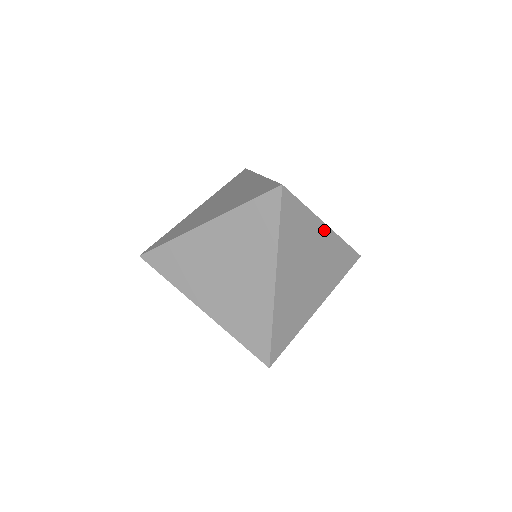
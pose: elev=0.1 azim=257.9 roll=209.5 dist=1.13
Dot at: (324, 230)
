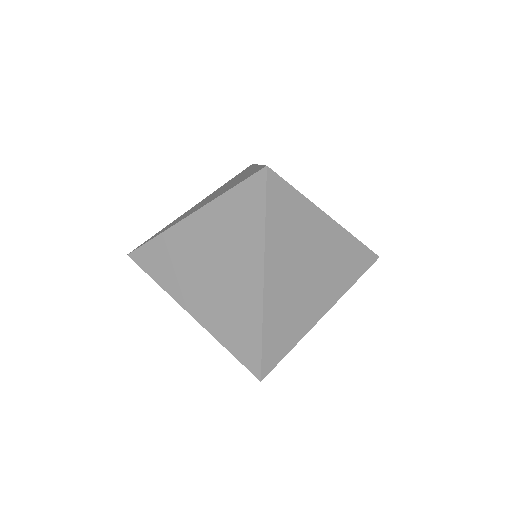
Dot at: (327, 223)
